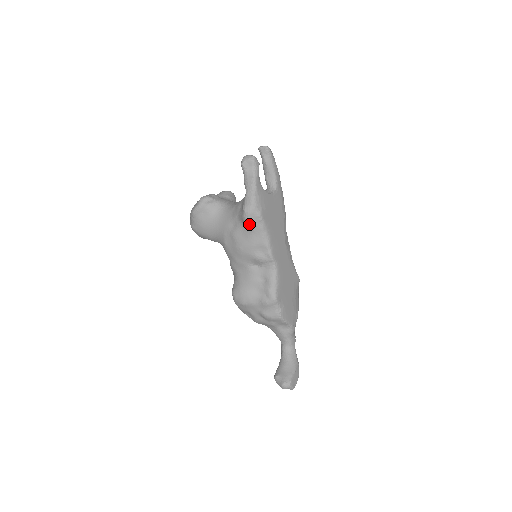
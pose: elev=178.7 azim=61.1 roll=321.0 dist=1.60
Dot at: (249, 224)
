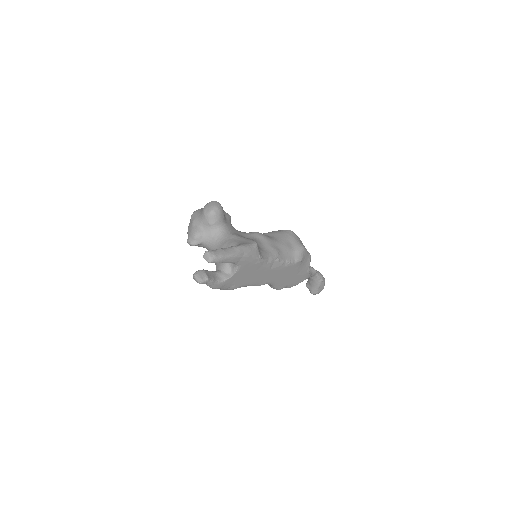
Dot at: occluded
